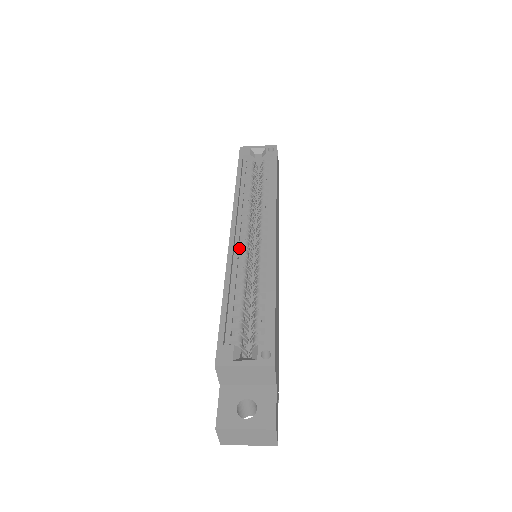
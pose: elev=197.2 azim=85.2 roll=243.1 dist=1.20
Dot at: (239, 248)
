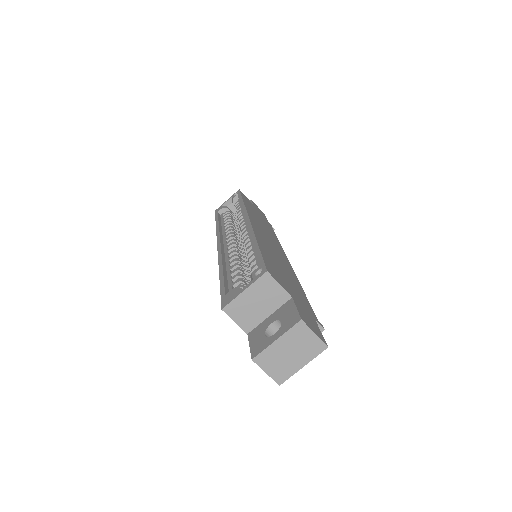
Dot at: occluded
